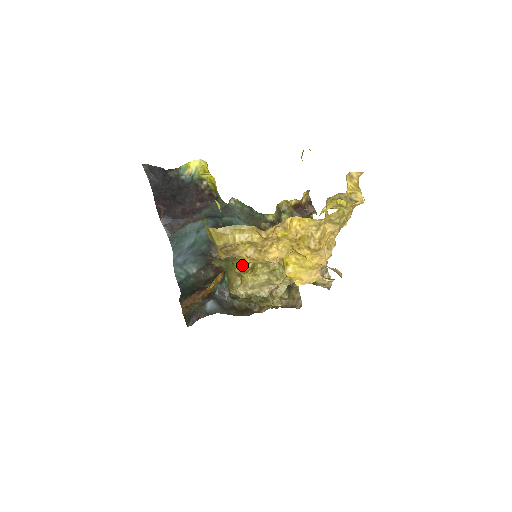
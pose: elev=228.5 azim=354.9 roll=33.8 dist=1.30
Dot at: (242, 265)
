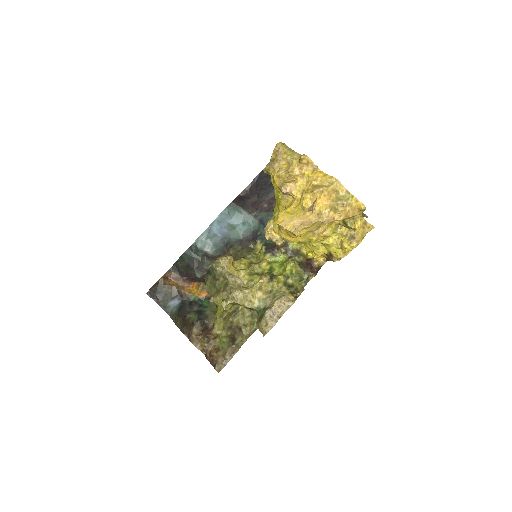
Dot at: (238, 266)
